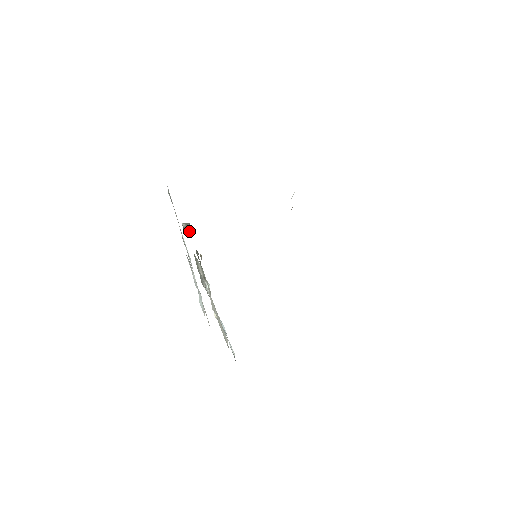
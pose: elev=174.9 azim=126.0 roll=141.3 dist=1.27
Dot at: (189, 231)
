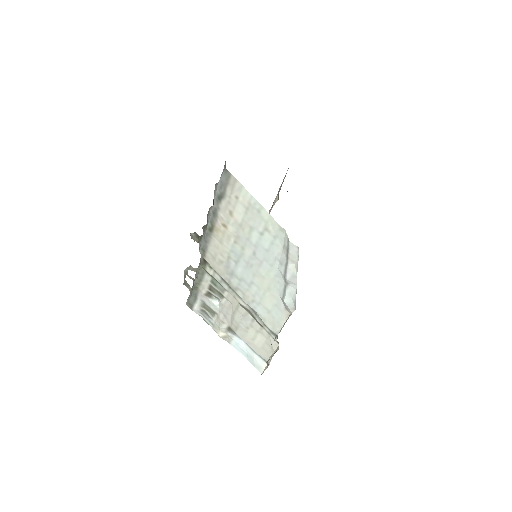
Dot at: occluded
